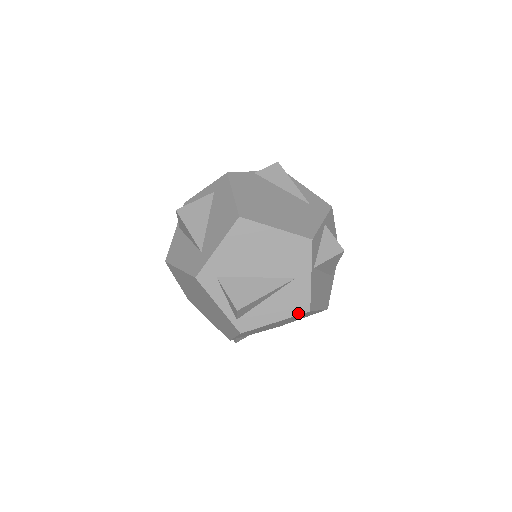
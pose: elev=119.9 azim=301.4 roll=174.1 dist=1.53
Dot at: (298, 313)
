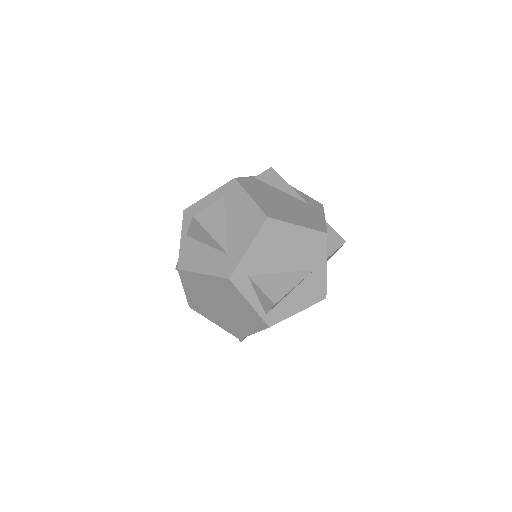
Dot at: (317, 301)
